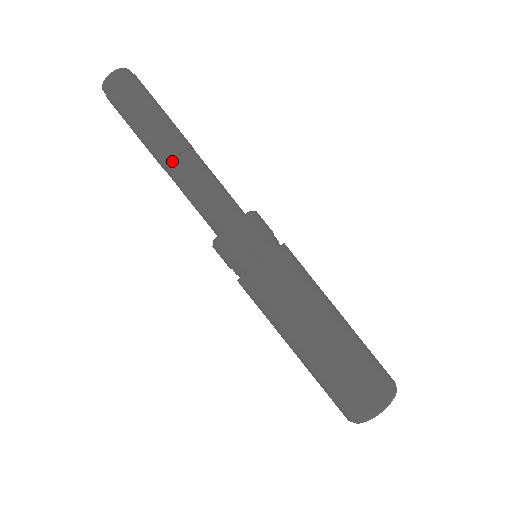
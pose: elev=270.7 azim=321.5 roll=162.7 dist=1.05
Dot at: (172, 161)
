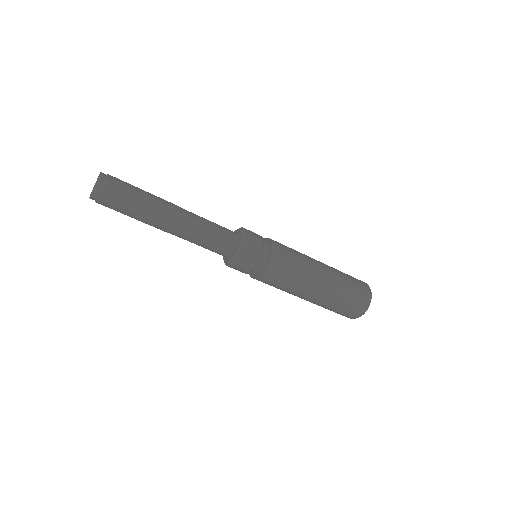
Dot at: (177, 224)
